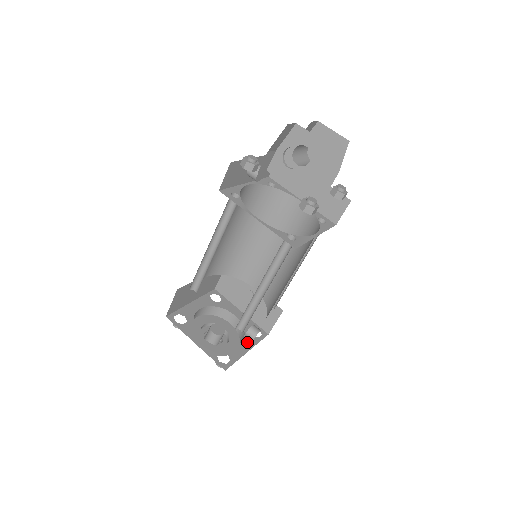
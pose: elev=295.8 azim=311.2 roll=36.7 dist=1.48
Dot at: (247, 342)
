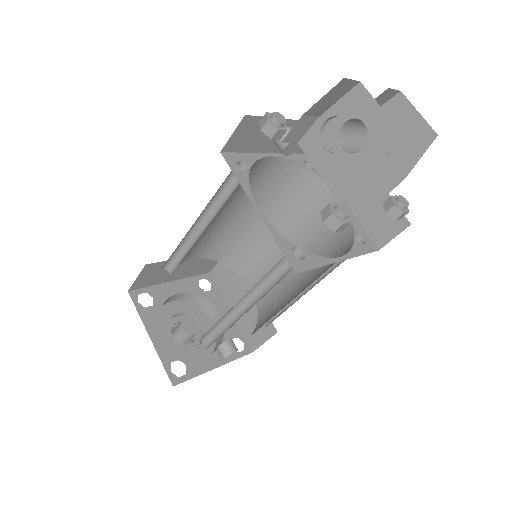
Dot at: occluded
